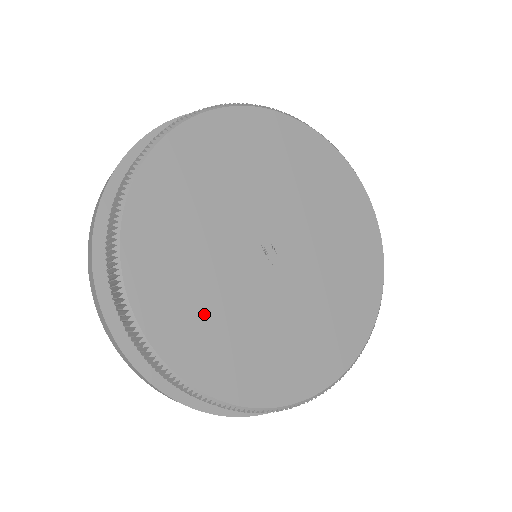
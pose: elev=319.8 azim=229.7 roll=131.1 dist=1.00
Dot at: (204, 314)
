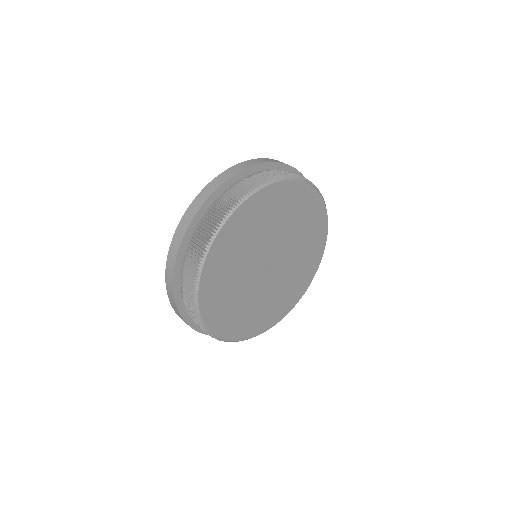
Dot at: (226, 288)
